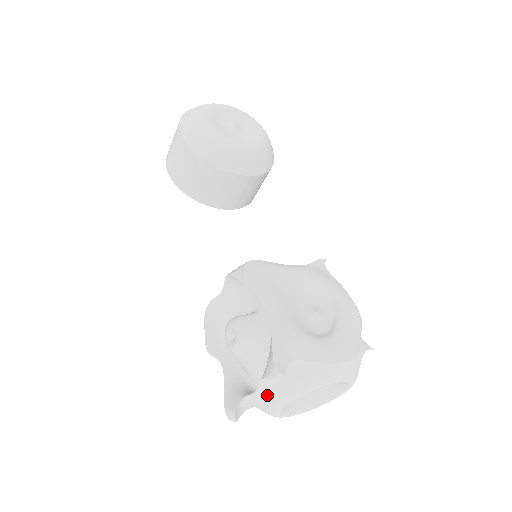
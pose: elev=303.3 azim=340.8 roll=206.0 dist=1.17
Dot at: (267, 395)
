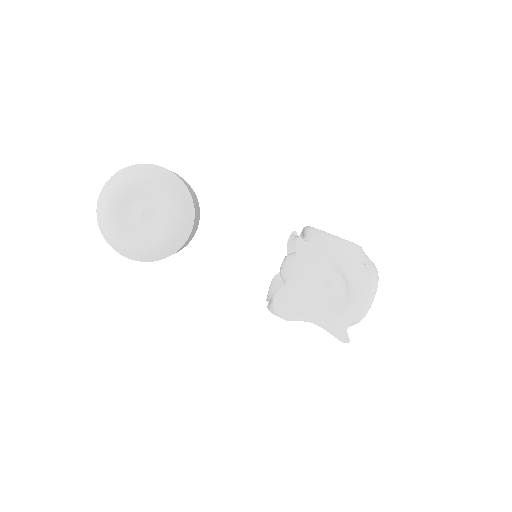
Dot at: occluded
